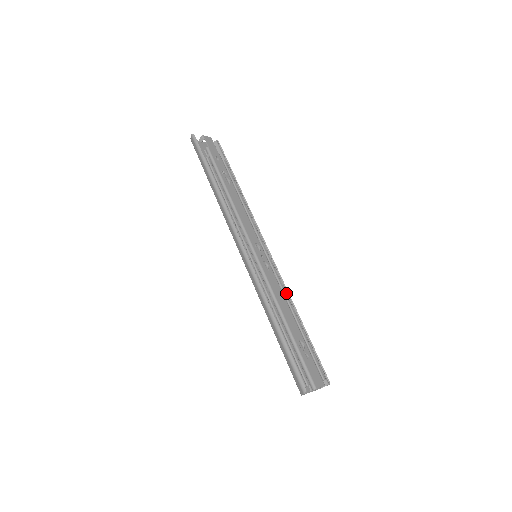
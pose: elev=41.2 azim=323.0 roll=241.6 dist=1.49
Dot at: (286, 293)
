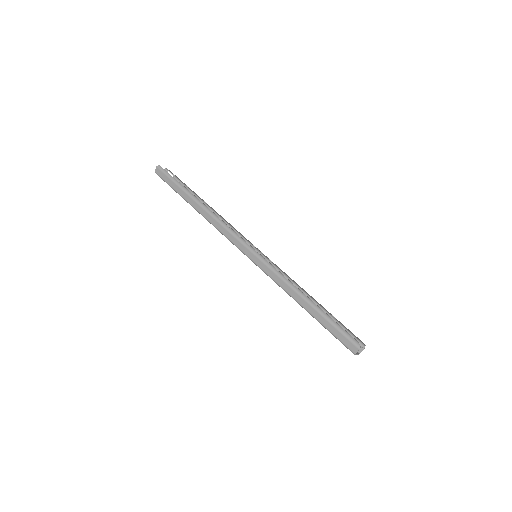
Dot at: occluded
